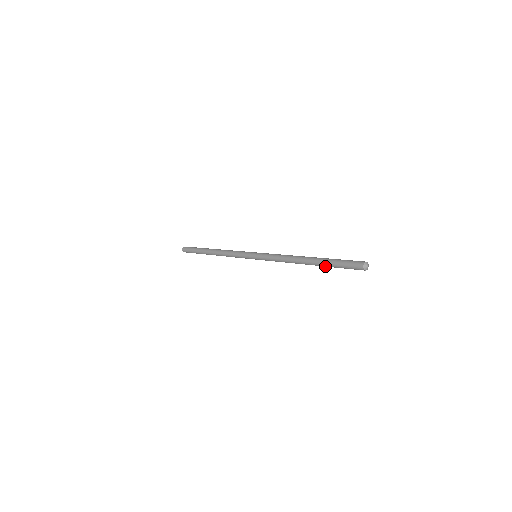
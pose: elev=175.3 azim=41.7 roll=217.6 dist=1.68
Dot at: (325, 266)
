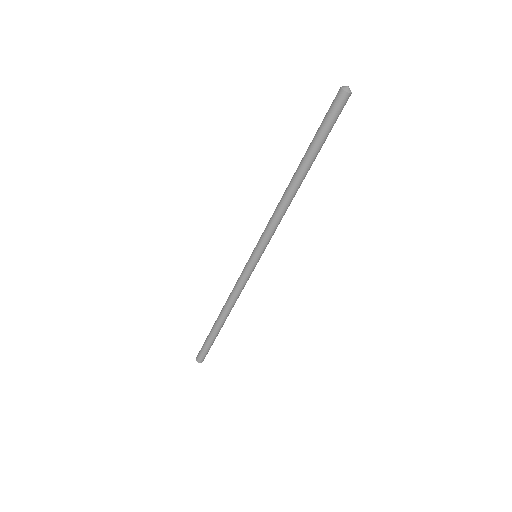
Dot at: (315, 154)
